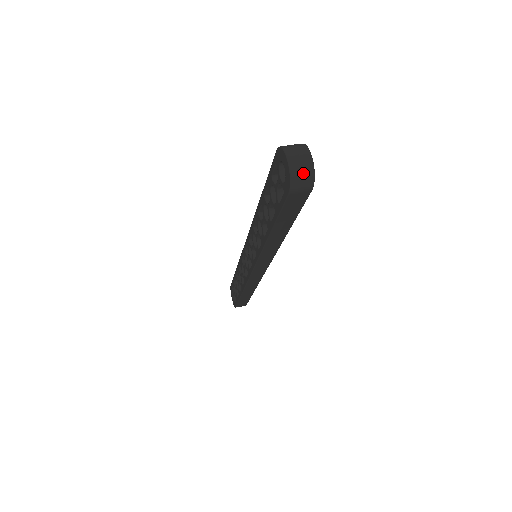
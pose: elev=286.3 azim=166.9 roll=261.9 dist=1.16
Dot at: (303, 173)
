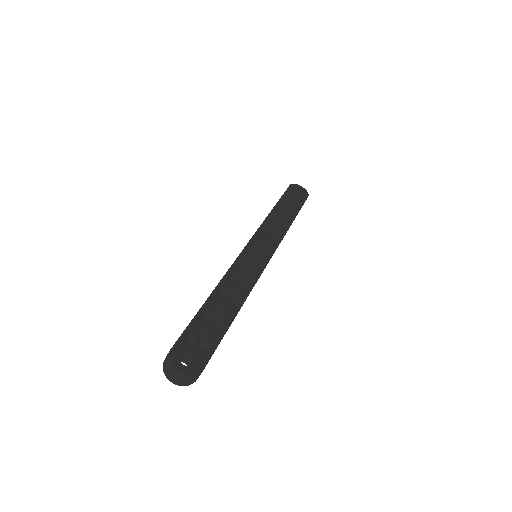
Dot at: (186, 381)
